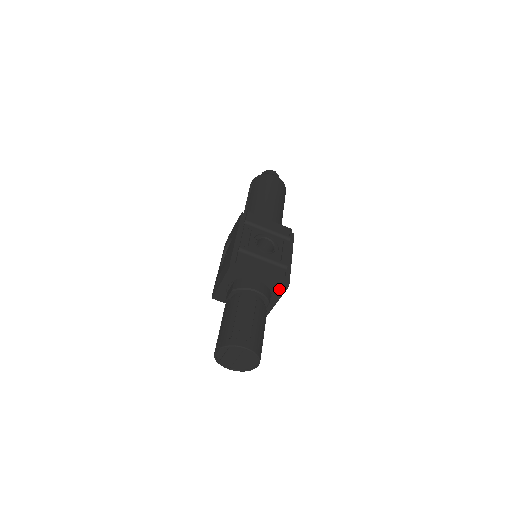
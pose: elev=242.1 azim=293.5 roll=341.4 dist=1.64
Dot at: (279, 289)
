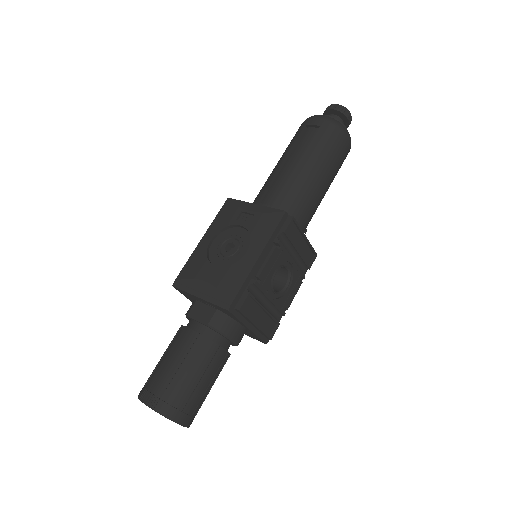
Dot at: (256, 338)
